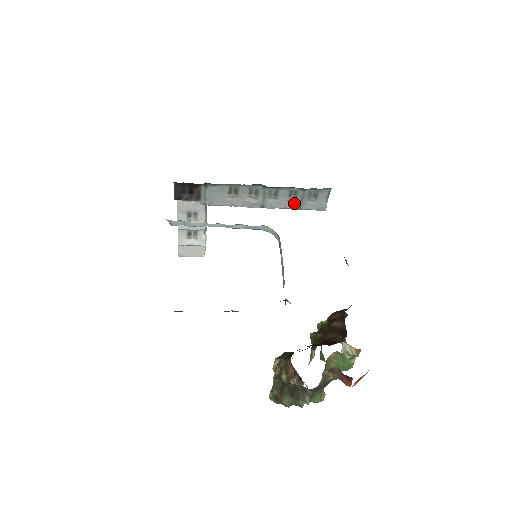
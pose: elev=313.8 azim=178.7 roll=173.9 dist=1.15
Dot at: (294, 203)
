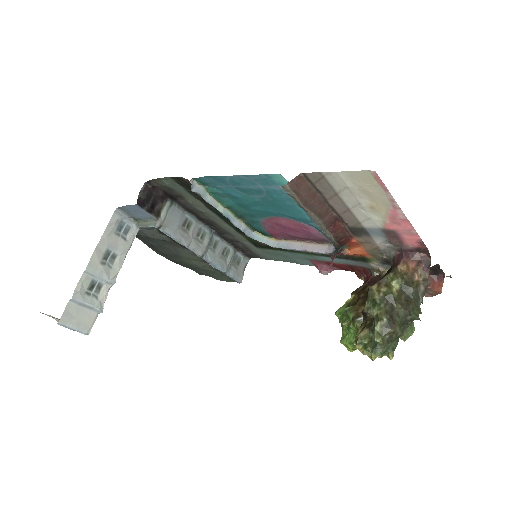
Dot at: (224, 263)
